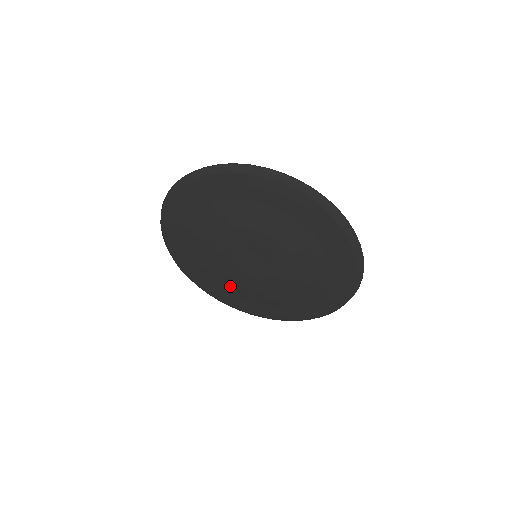
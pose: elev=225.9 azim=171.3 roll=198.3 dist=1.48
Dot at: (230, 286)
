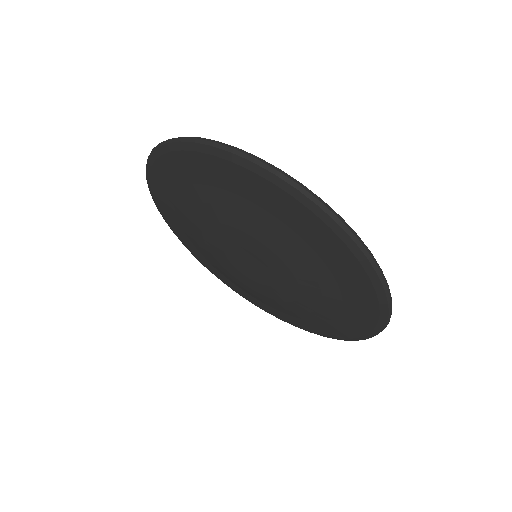
Dot at: (244, 288)
